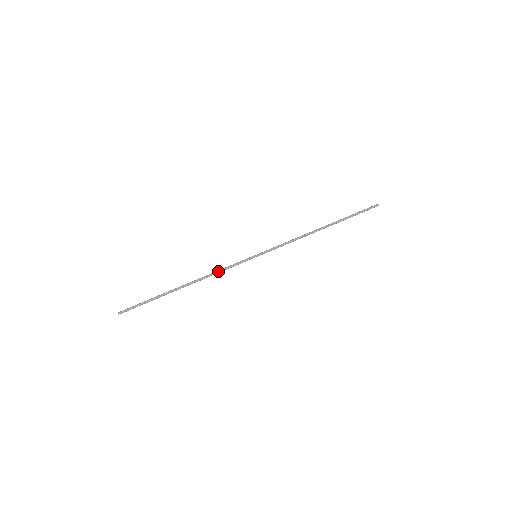
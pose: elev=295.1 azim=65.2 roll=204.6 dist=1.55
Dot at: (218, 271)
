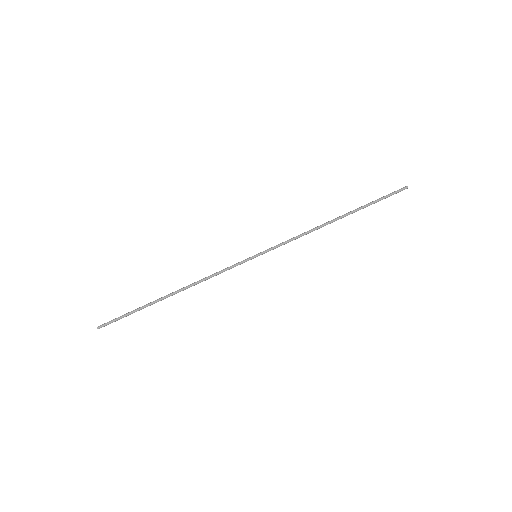
Dot at: occluded
